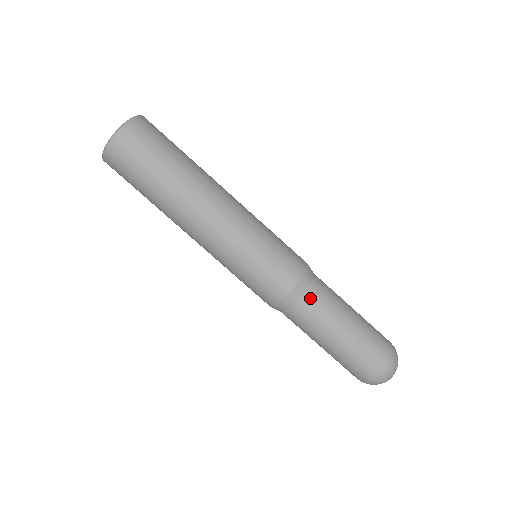
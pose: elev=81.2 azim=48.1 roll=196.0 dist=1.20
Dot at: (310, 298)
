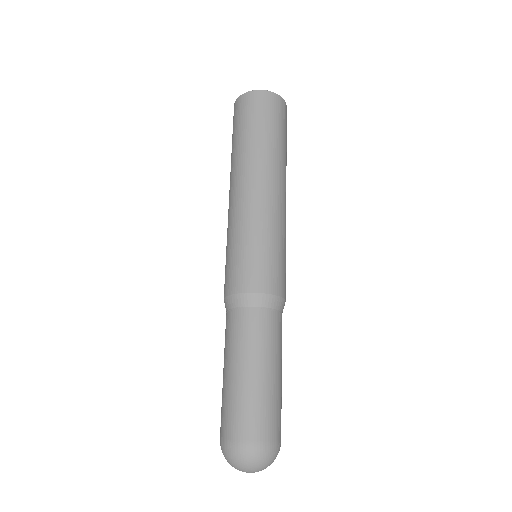
Dot at: (264, 316)
